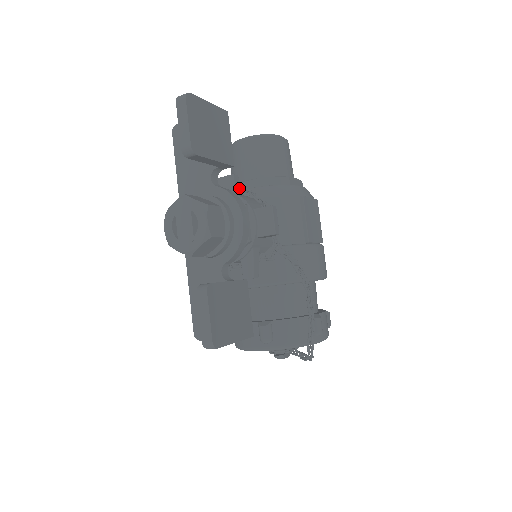
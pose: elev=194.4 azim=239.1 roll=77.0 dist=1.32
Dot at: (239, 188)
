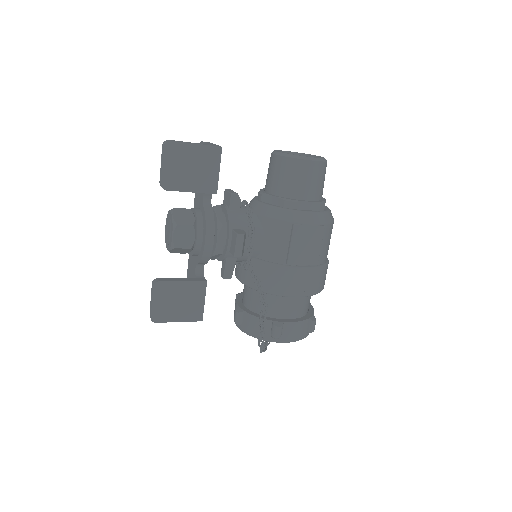
Dot at: (237, 205)
